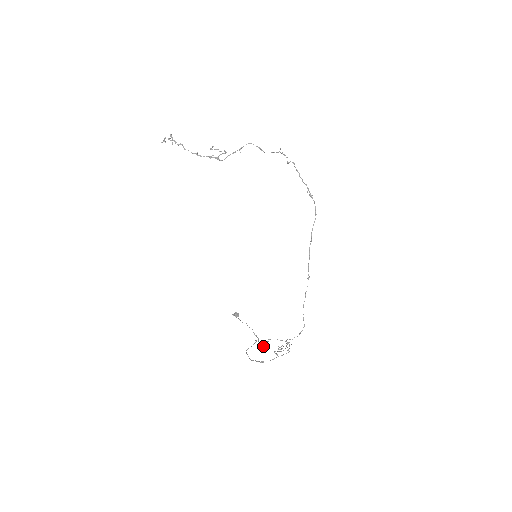
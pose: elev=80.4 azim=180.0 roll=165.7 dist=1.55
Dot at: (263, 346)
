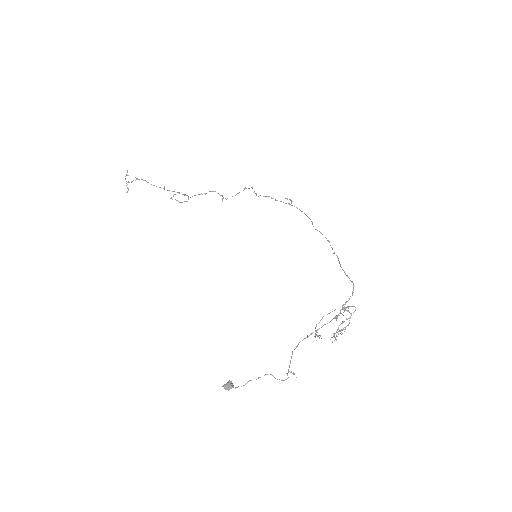
Dot at: occluded
